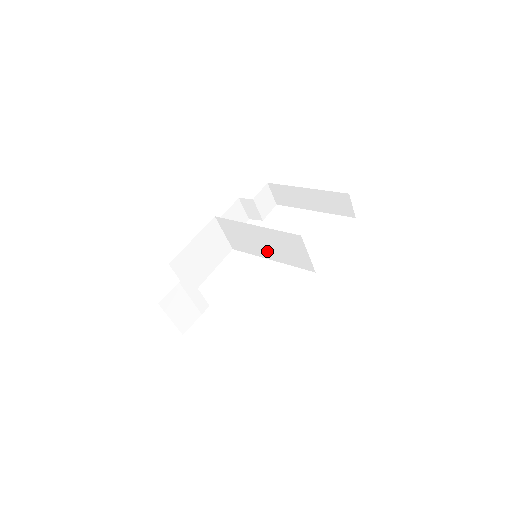
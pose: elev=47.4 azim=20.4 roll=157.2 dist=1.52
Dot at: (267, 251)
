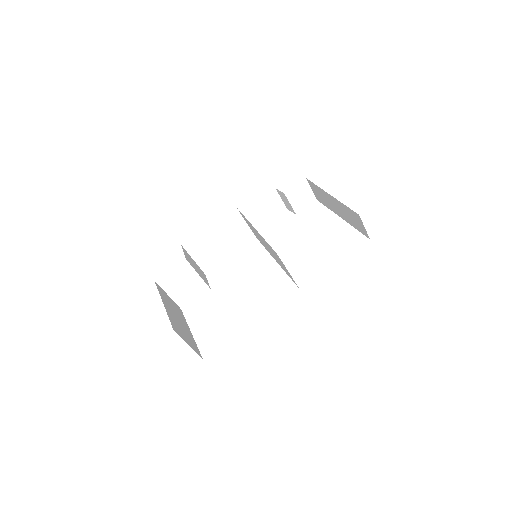
Dot at: (271, 253)
